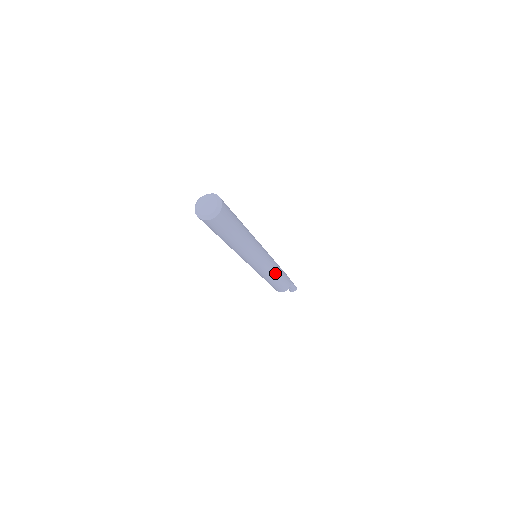
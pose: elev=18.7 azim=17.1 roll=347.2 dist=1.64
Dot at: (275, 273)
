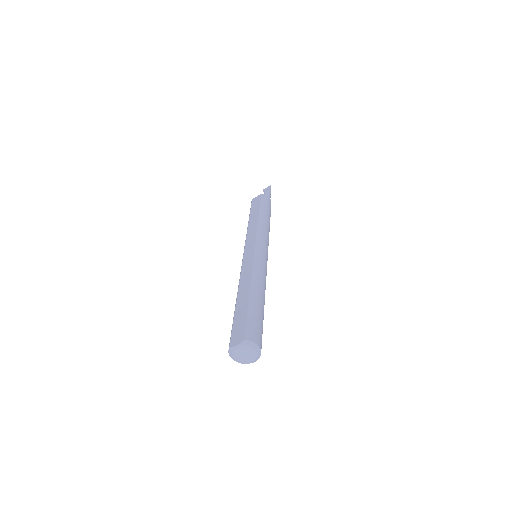
Dot at: occluded
